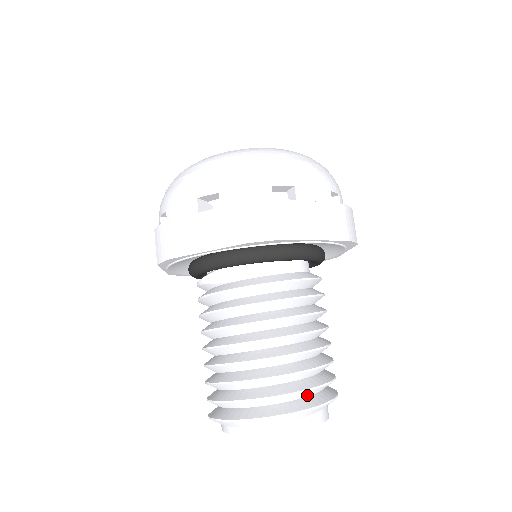
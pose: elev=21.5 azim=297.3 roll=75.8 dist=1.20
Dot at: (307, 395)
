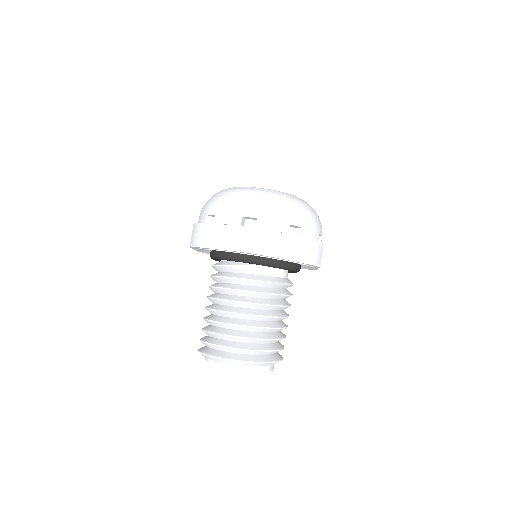
Dot at: occluded
